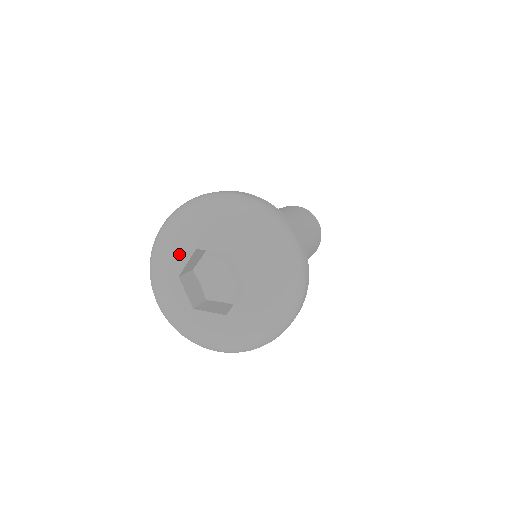
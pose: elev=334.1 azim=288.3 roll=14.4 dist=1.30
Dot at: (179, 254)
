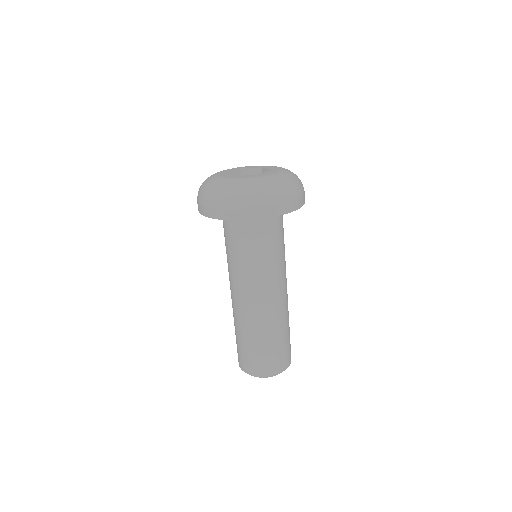
Dot at: (229, 170)
